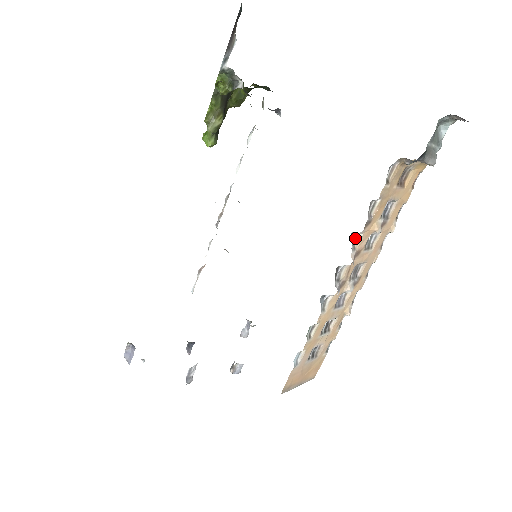
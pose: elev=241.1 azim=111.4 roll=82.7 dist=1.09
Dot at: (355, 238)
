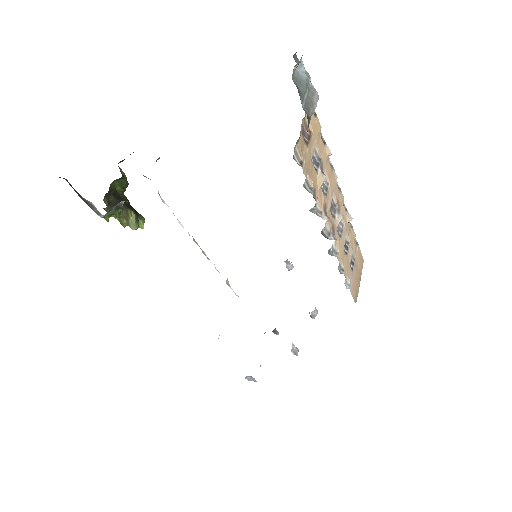
Dot at: (315, 207)
